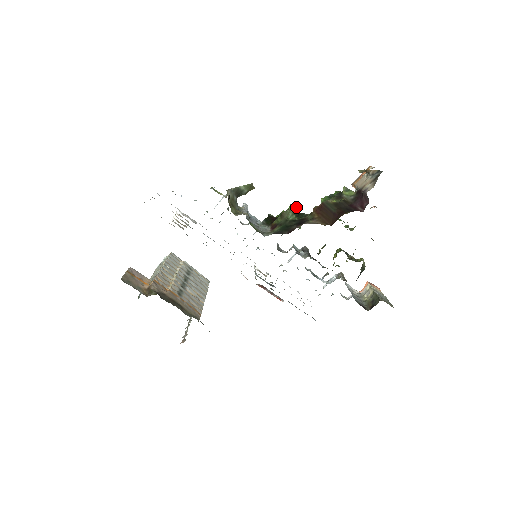
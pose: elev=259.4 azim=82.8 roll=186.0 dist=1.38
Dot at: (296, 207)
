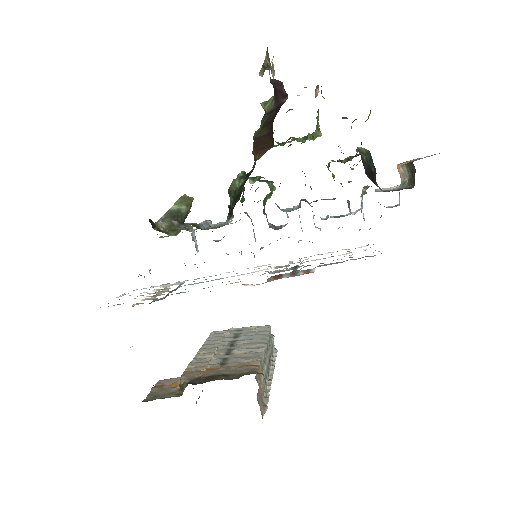
Dot at: (243, 172)
